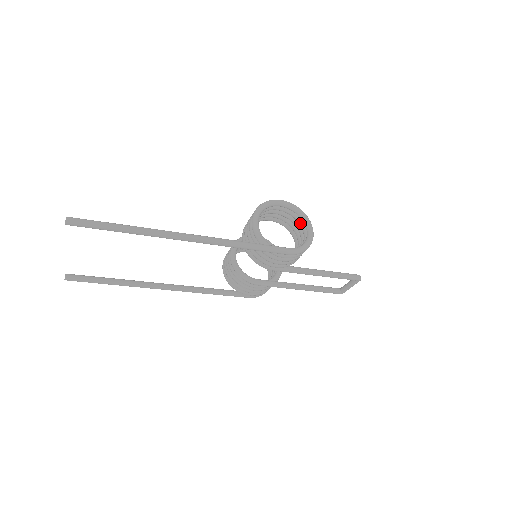
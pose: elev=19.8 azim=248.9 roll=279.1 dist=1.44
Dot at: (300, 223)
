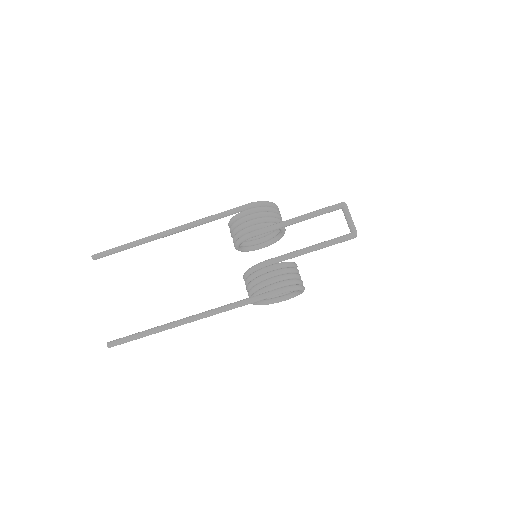
Dot at: occluded
